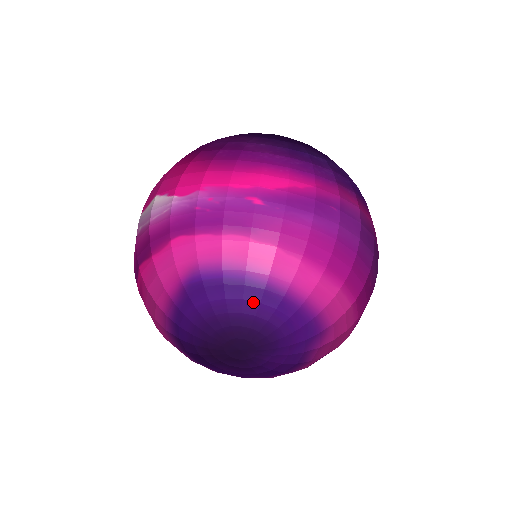
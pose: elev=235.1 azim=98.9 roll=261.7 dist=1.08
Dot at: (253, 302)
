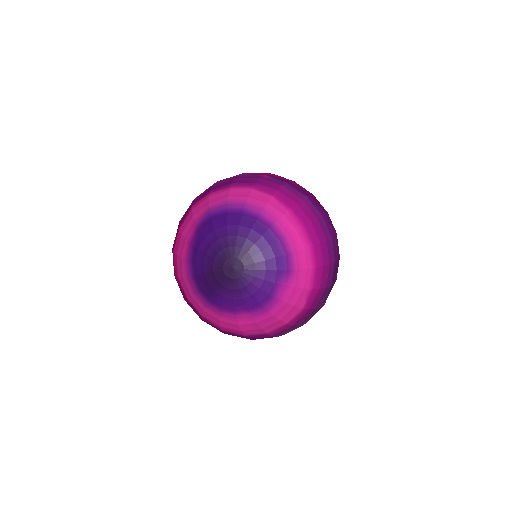
Dot at: (246, 228)
